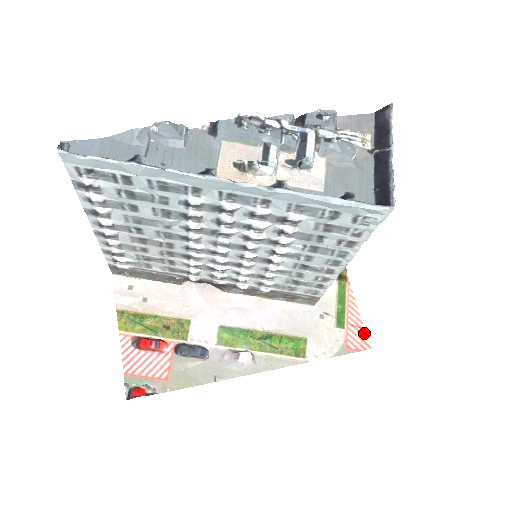
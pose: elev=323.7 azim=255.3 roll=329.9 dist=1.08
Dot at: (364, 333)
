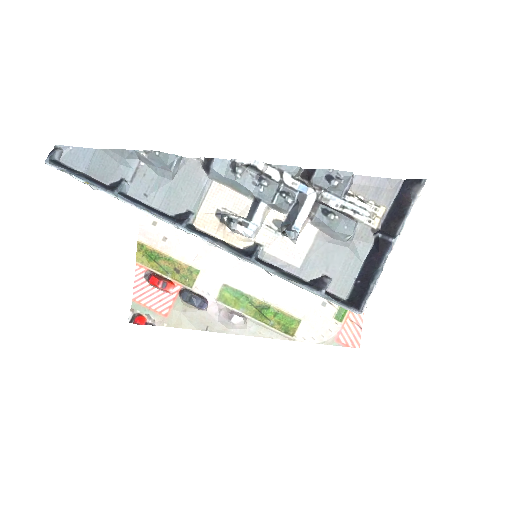
Dot at: (360, 332)
